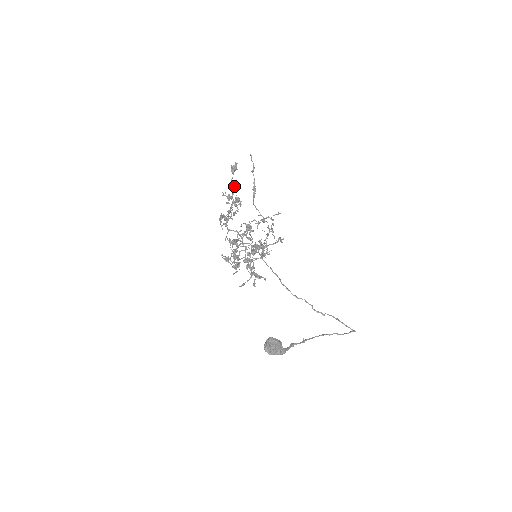
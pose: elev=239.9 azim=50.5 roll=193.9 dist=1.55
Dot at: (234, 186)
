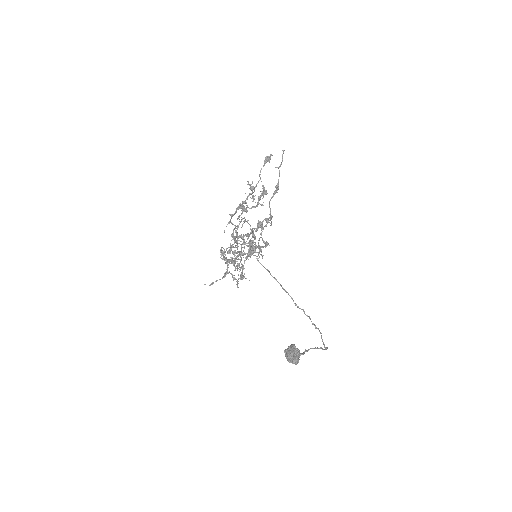
Dot at: occluded
